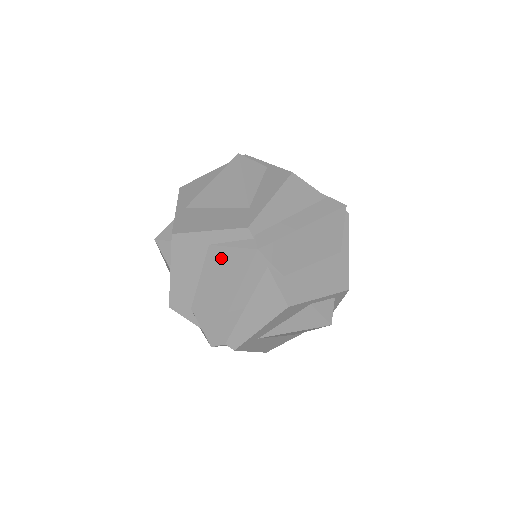
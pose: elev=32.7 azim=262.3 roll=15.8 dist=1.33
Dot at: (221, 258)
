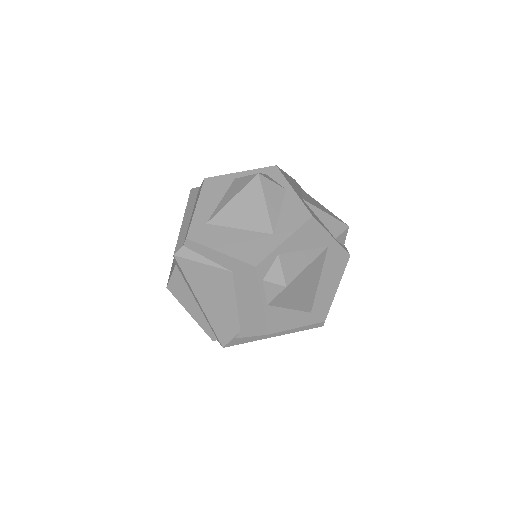
Dot at: occluded
